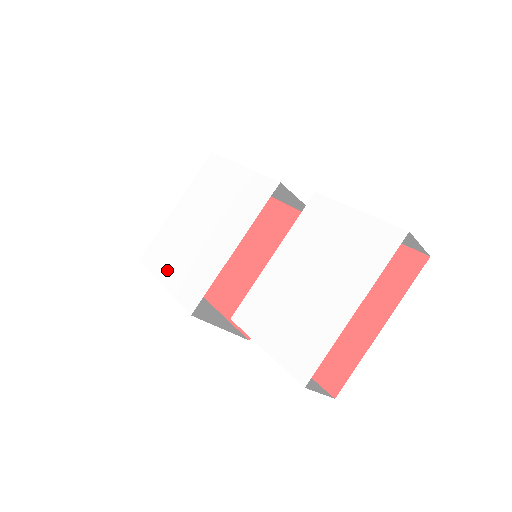
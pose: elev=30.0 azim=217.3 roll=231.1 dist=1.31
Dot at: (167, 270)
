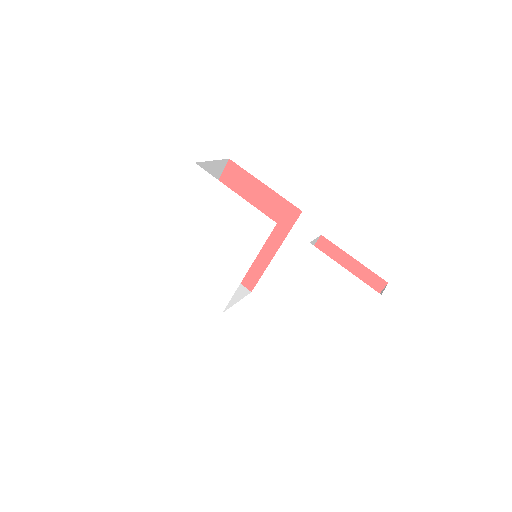
Dot at: (186, 272)
